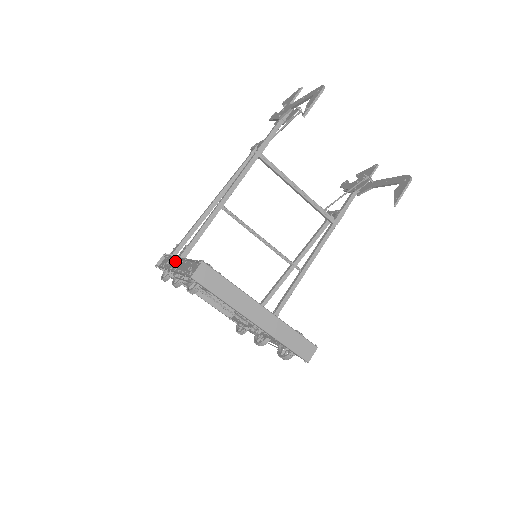
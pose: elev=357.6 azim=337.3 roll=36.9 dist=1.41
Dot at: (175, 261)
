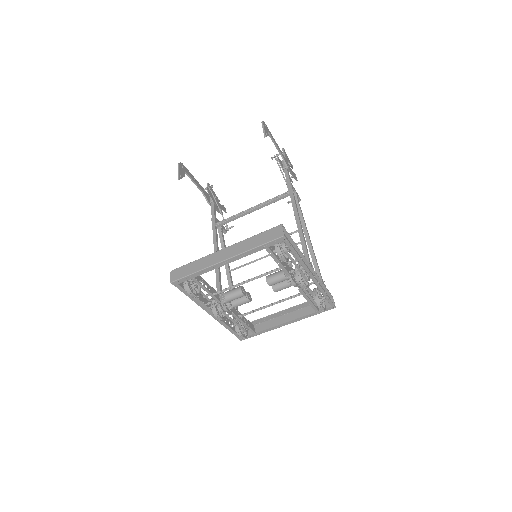
Dot at: occluded
